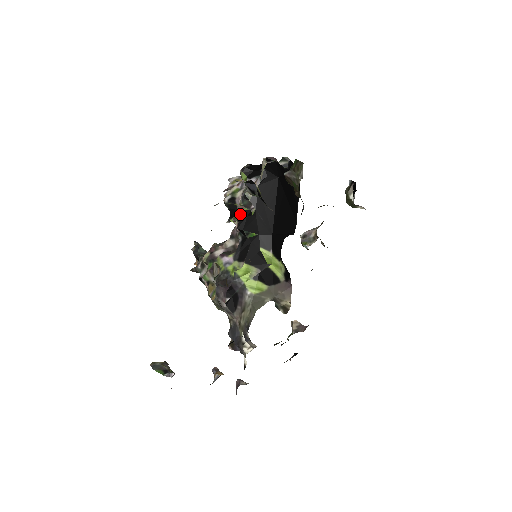
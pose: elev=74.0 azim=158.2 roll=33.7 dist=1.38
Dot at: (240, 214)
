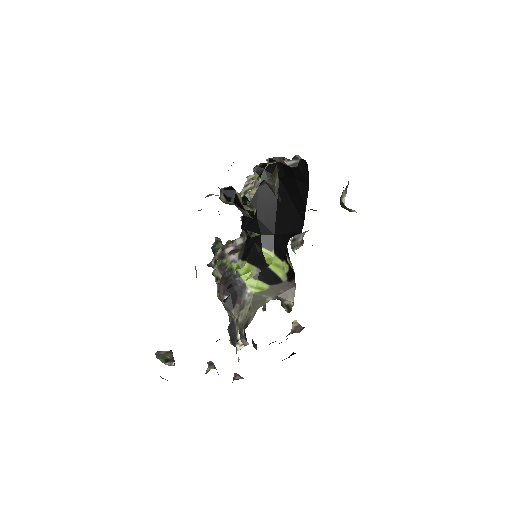
Dot at: occluded
